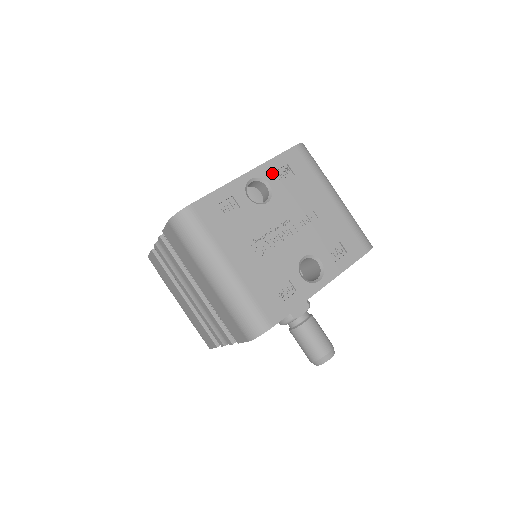
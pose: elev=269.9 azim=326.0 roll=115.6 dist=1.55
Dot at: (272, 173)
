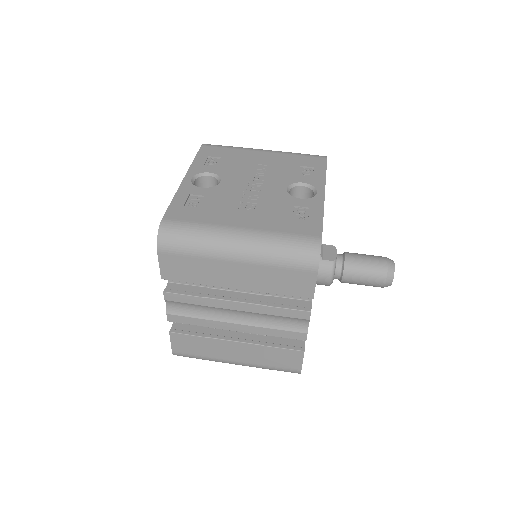
Dot at: (203, 167)
